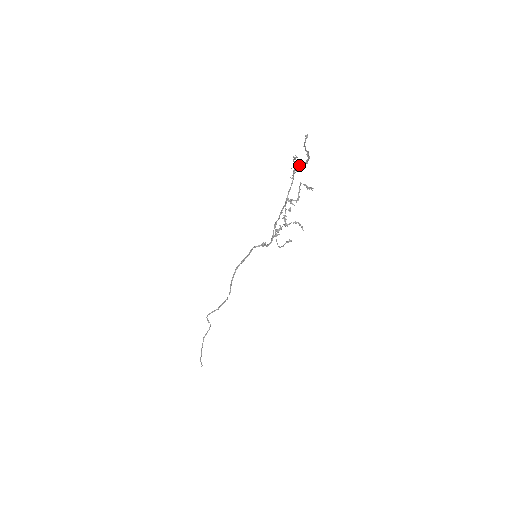
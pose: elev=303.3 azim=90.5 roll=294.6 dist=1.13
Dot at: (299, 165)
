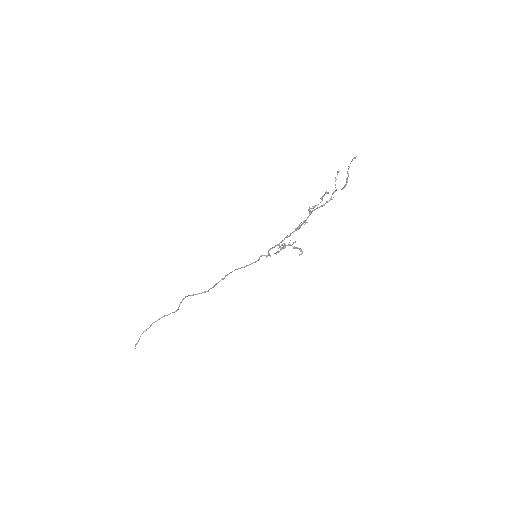
Dot at: occluded
